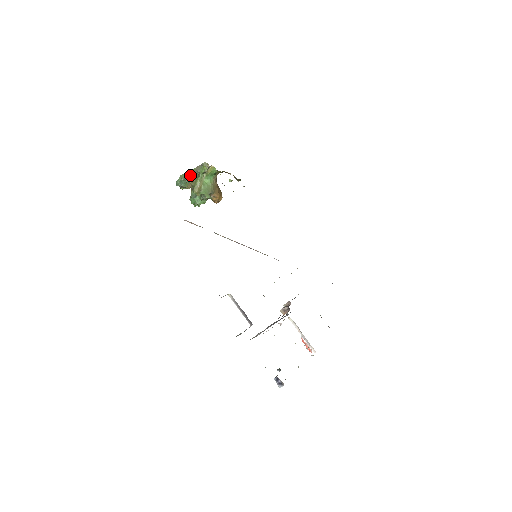
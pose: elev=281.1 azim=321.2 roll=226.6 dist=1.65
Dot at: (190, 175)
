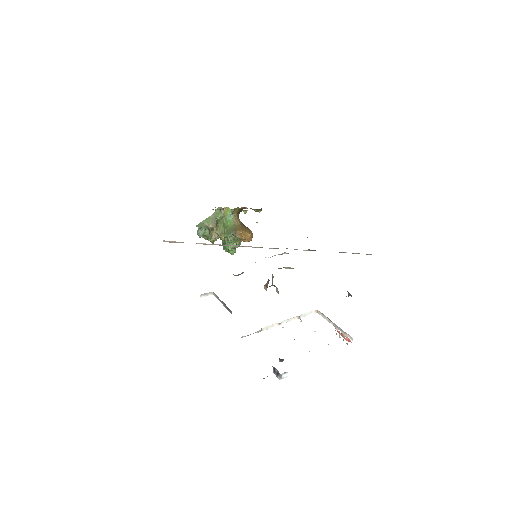
Dot at: (207, 223)
